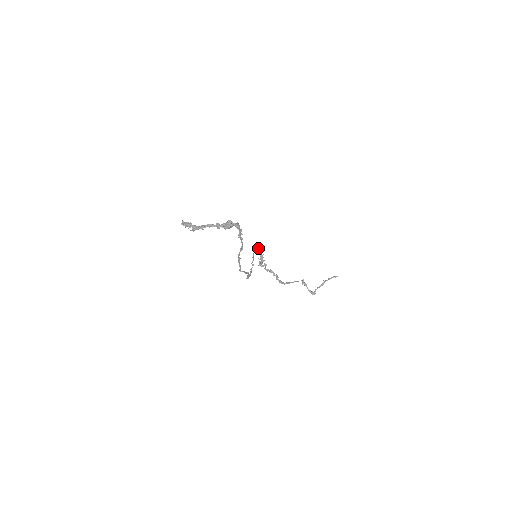
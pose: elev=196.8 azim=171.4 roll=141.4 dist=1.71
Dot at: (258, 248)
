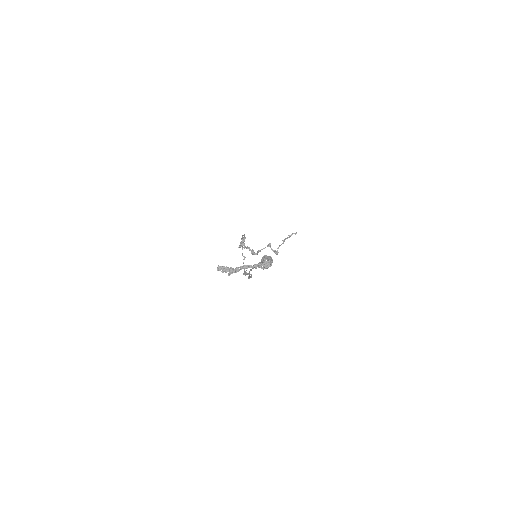
Dot at: (243, 235)
